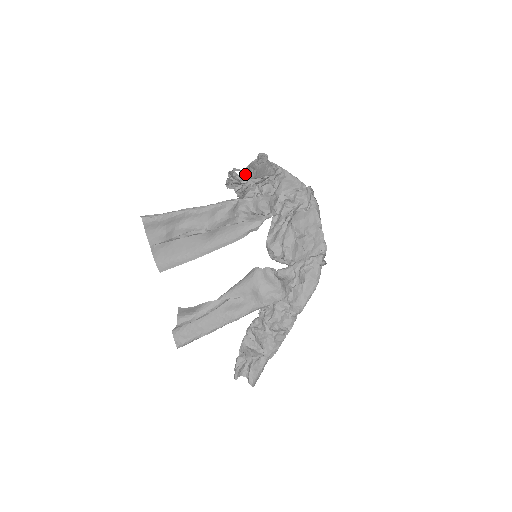
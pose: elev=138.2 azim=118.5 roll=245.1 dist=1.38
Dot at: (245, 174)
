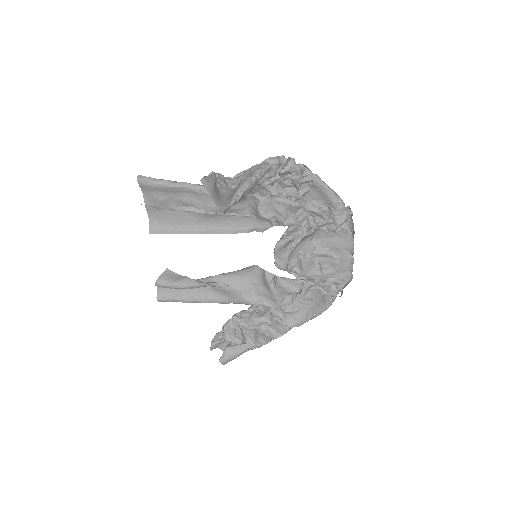
Dot at: occluded
